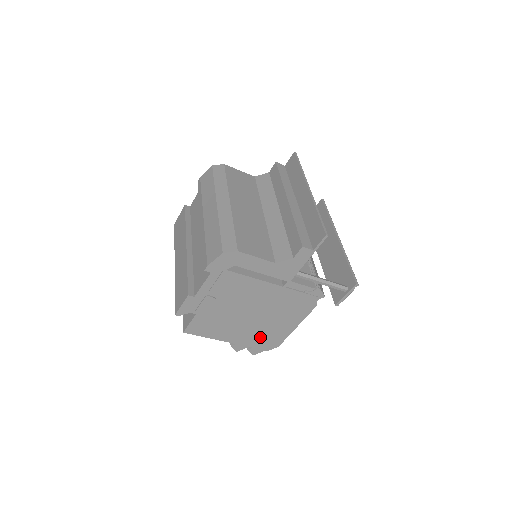
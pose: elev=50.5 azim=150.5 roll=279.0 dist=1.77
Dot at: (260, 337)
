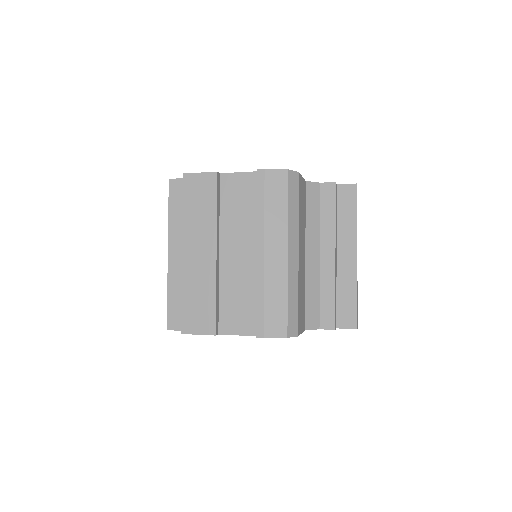
Dot at: occluded
